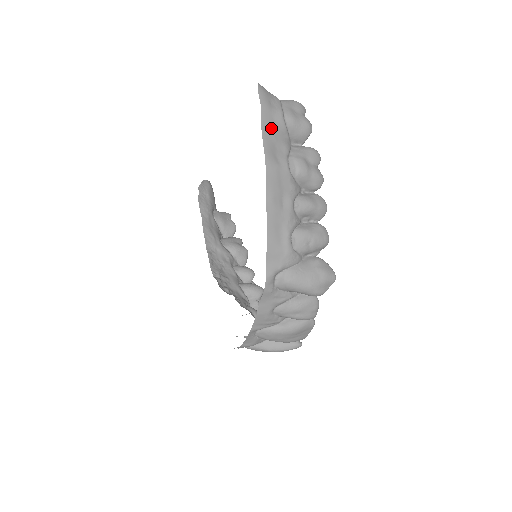
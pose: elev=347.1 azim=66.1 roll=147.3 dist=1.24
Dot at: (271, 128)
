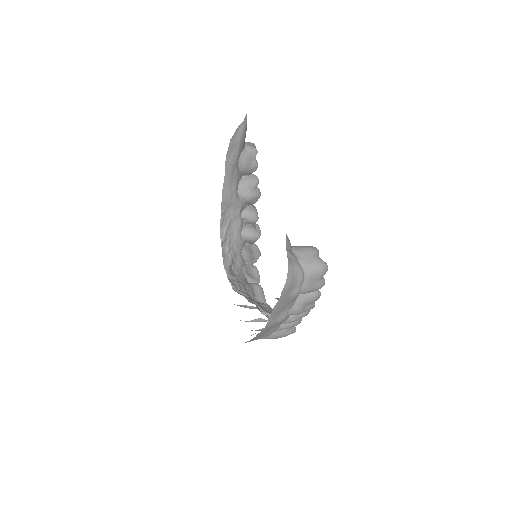
Dot at: (282, 305)
